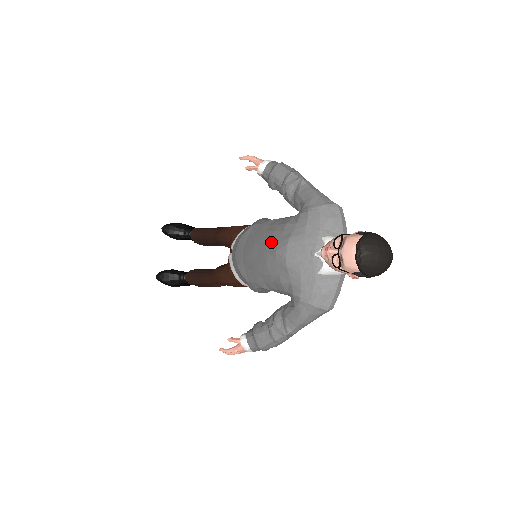
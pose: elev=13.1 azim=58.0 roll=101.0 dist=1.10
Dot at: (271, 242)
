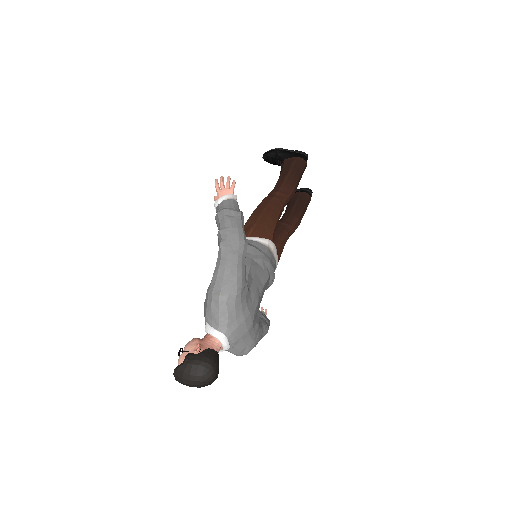
Dot at: occluded
